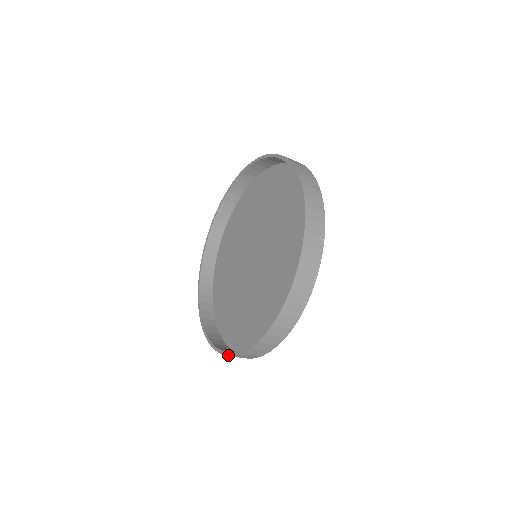
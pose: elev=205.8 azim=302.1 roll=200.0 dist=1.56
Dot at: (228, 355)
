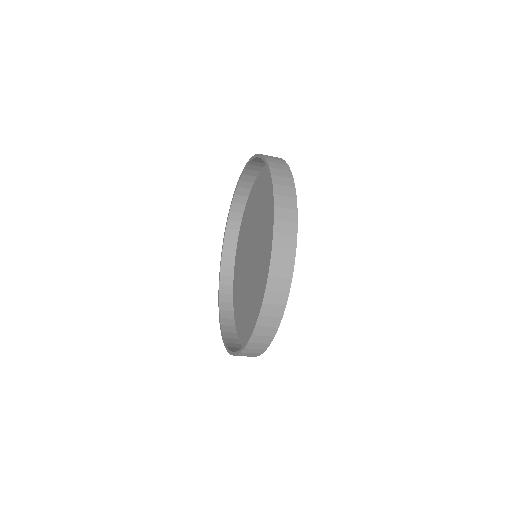
Dot at: (253, 329)
